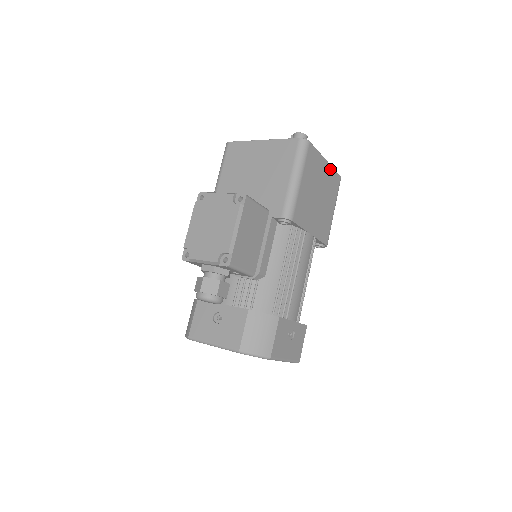
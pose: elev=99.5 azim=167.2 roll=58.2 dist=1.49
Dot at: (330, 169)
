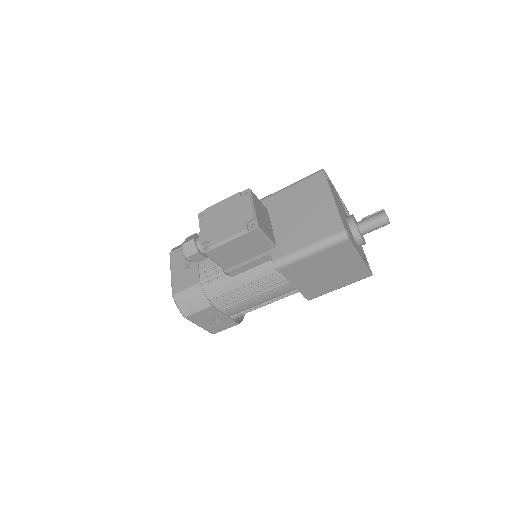
Dot at: (361, 265)
